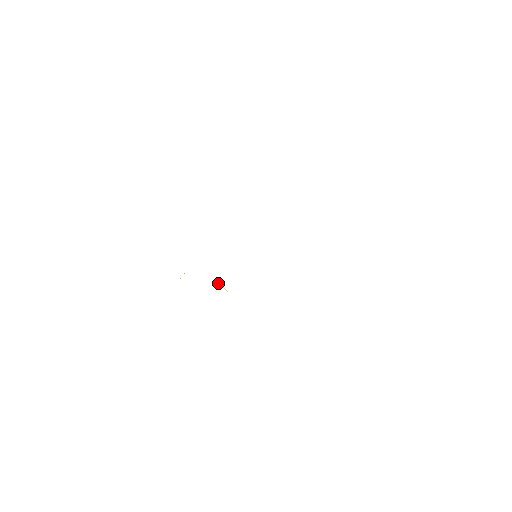
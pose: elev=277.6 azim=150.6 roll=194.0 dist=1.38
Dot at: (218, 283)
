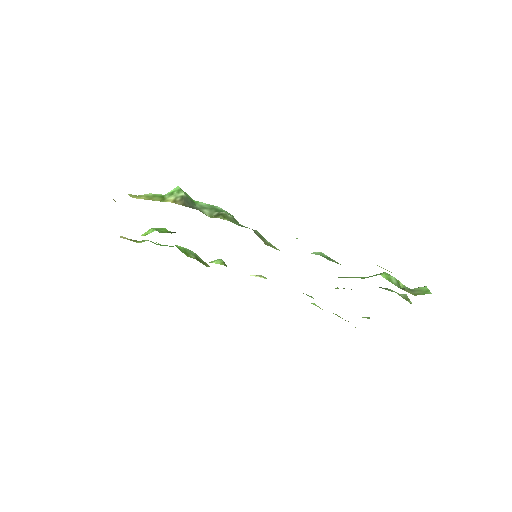
Dot at: (250, 275)
